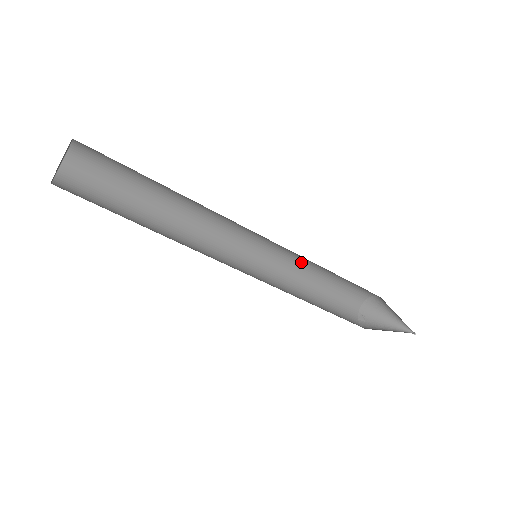
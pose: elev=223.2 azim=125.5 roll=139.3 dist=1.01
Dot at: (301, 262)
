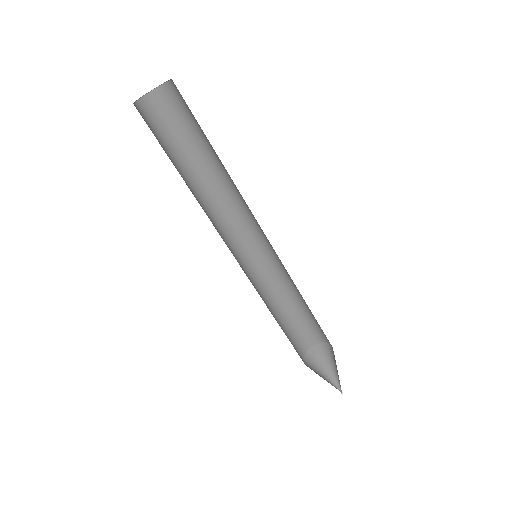
Dot at: (292, 282)
